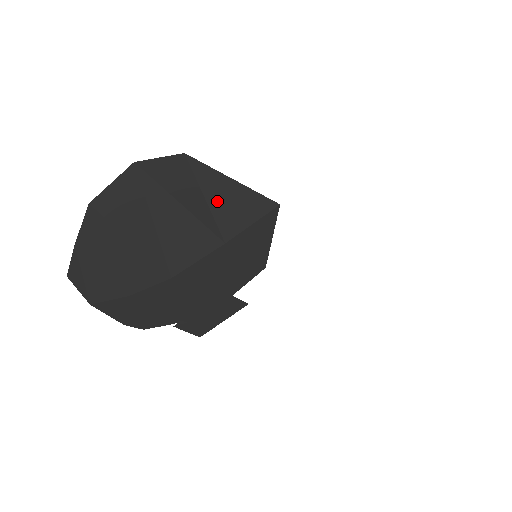
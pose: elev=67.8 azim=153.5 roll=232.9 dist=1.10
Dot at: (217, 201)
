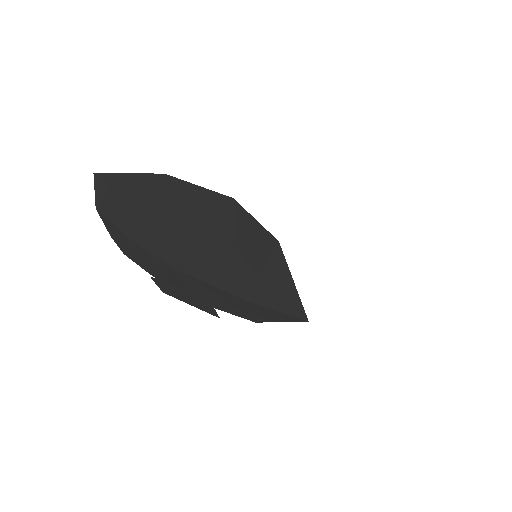
Dot at: (268, 280)
